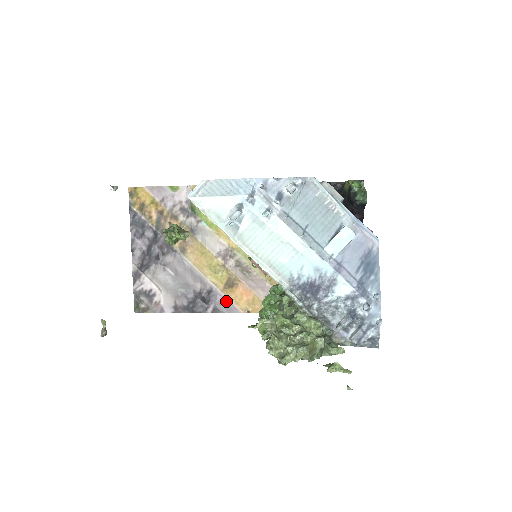
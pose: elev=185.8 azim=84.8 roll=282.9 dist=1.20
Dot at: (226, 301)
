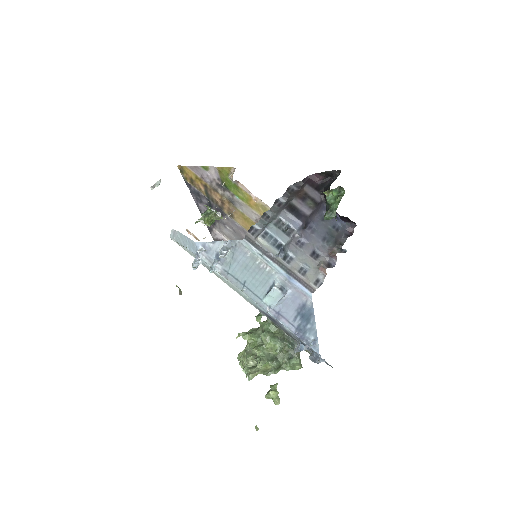
Dot at: occluded
